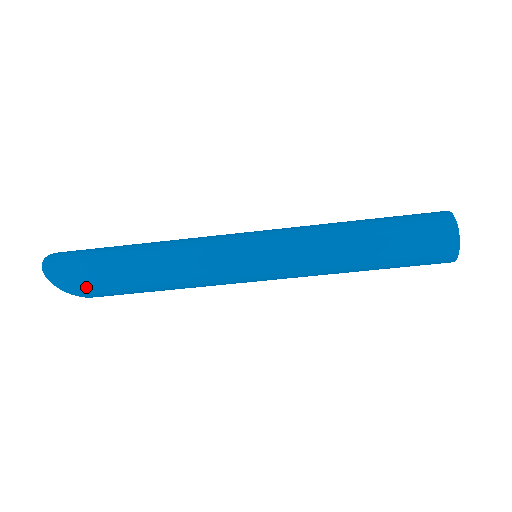
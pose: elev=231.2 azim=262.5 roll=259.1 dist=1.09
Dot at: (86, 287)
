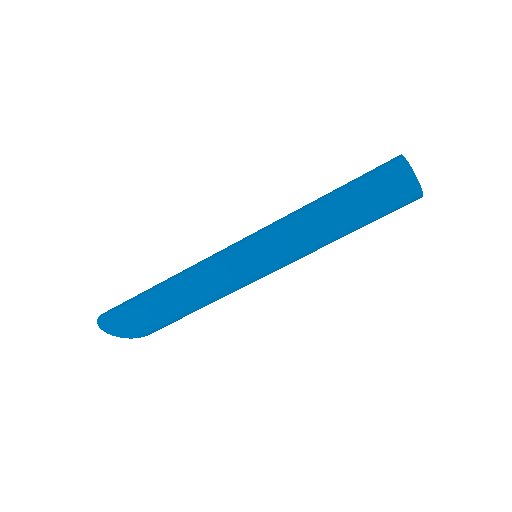
Dot at: (132, 327)
